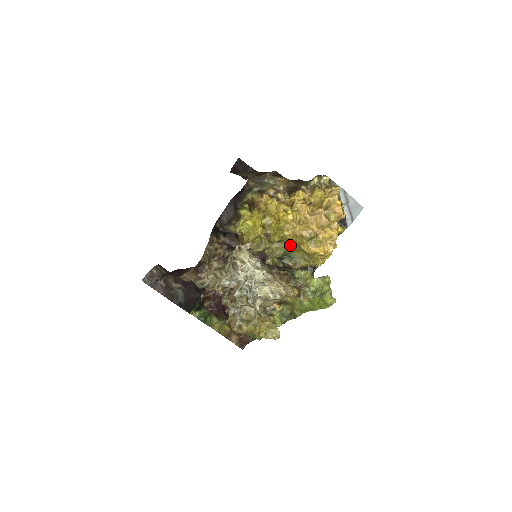
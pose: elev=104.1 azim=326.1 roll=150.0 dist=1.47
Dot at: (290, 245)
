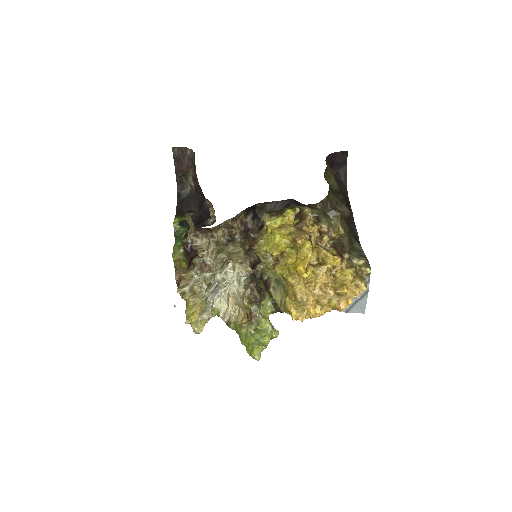
Dot at: (284, 283)
